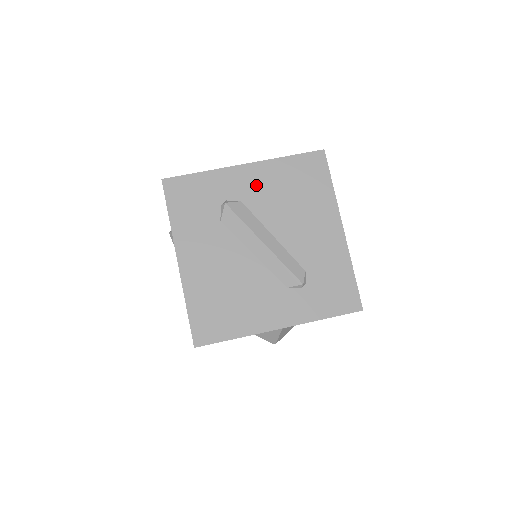
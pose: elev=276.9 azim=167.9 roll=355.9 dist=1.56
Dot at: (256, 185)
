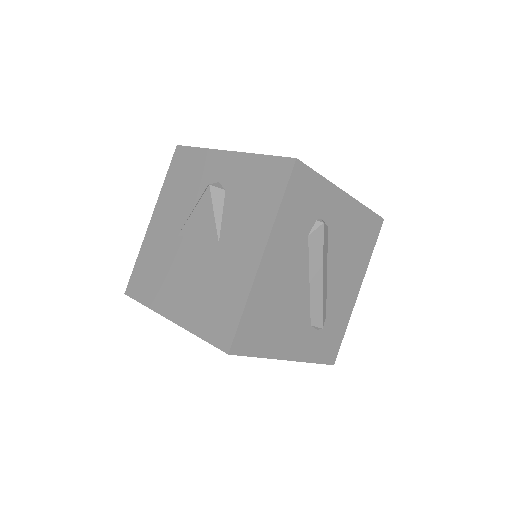
Dot at: (342, 219)
